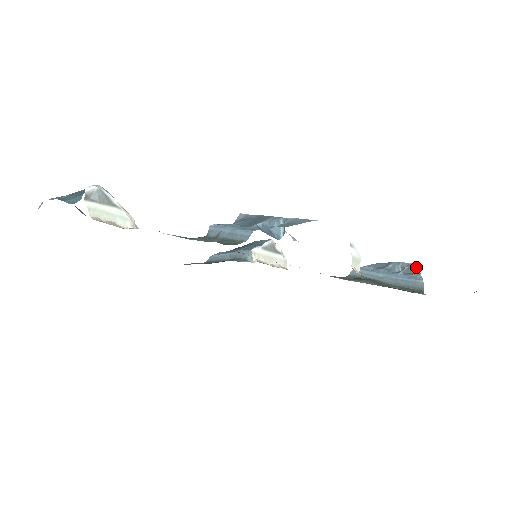
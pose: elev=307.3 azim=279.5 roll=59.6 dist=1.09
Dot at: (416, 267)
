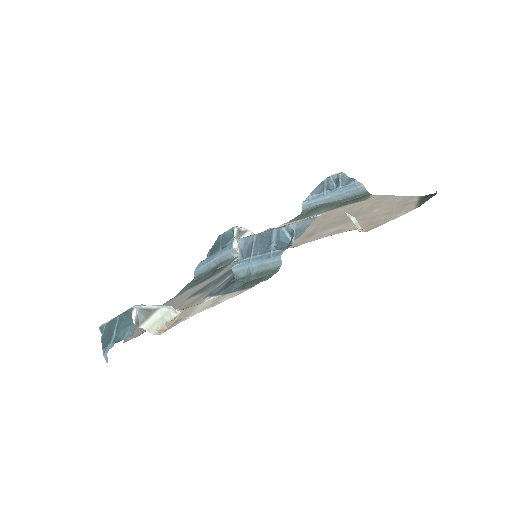
Dot at: occluded
